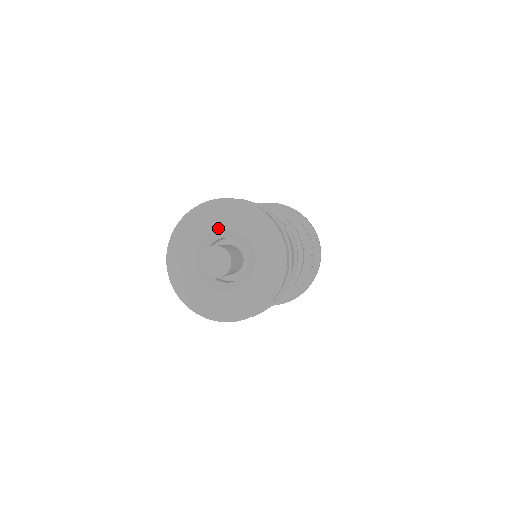
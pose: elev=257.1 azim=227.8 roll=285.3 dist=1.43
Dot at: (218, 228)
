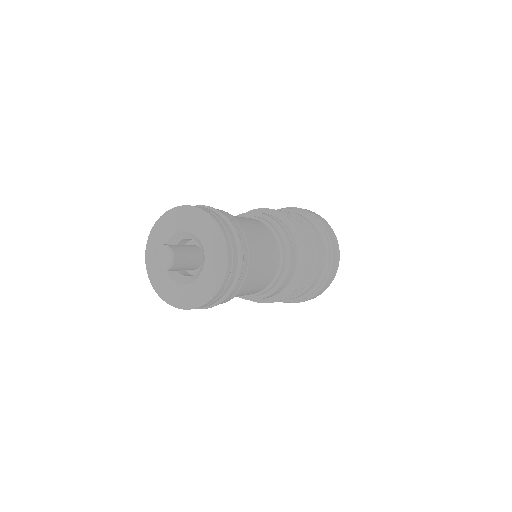
Dot at: (177, 231)
